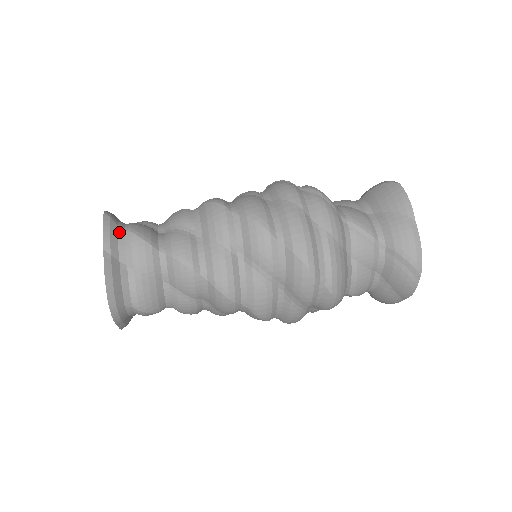
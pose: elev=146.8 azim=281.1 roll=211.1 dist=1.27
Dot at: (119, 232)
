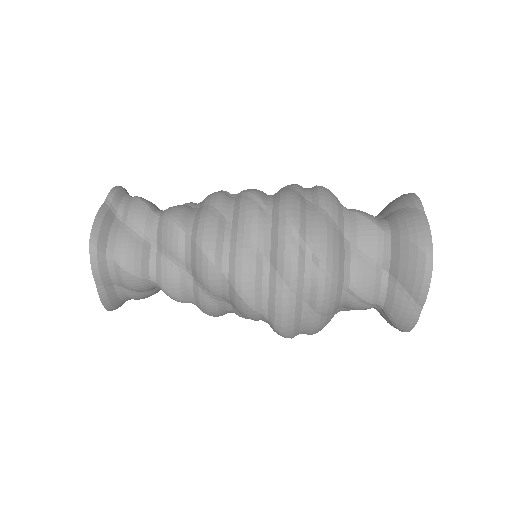
Dot at: (108, 263)
